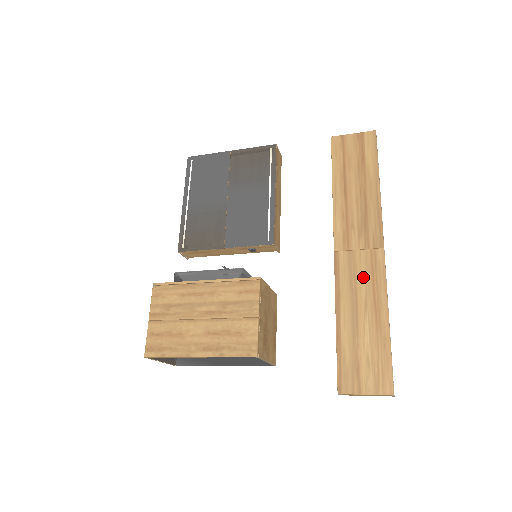
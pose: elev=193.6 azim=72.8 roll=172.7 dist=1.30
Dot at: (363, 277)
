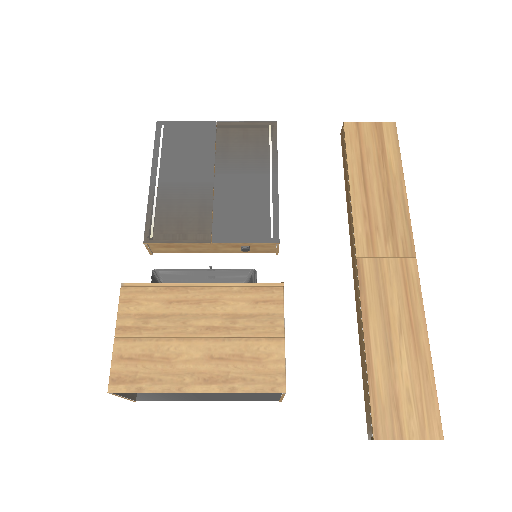
Dot at: (394, 291)
